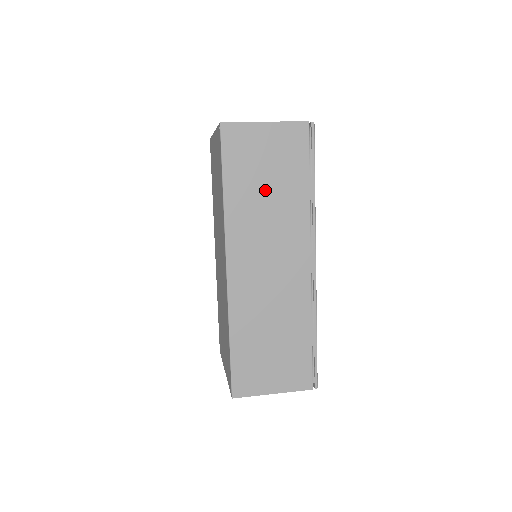
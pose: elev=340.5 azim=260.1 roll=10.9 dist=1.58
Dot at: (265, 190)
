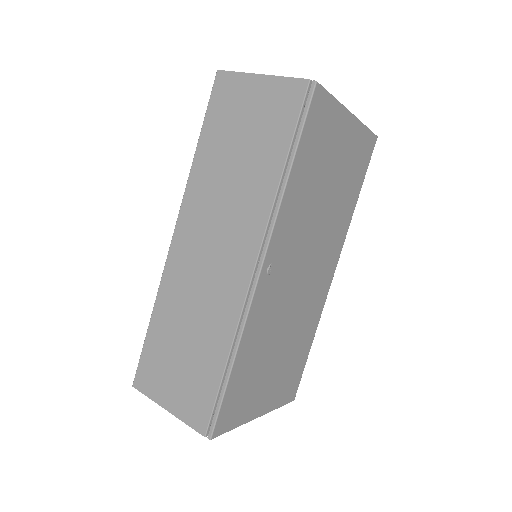
Dot at: (235, 158)
